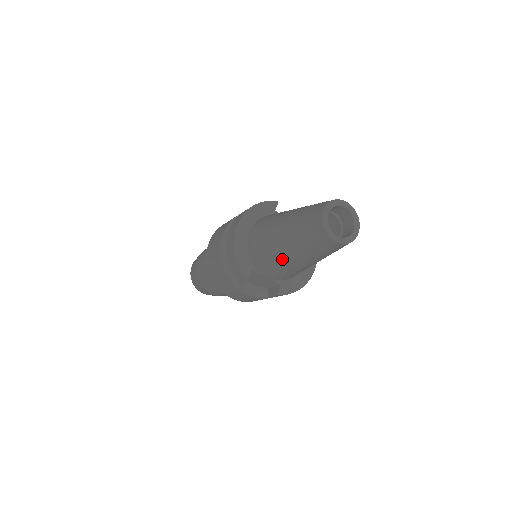
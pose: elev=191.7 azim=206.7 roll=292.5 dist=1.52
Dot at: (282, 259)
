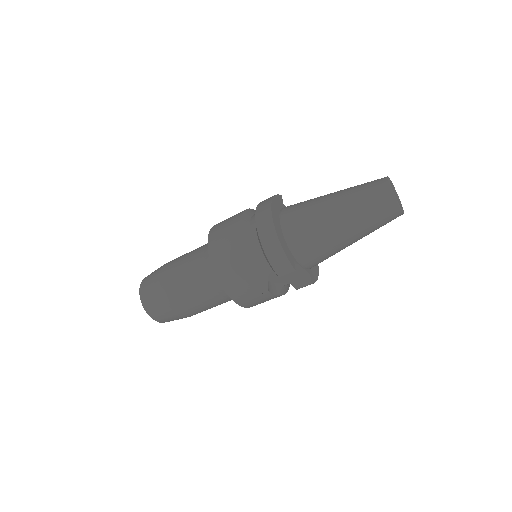
Dot at: (334, 241)
